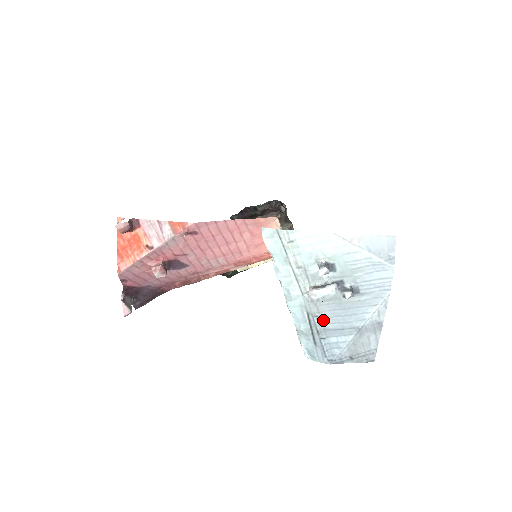
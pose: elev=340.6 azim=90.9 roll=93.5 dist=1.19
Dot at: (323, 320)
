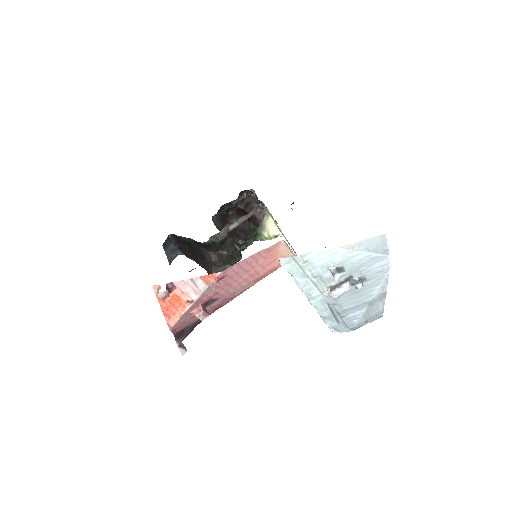
Dot at: (341, 305)
